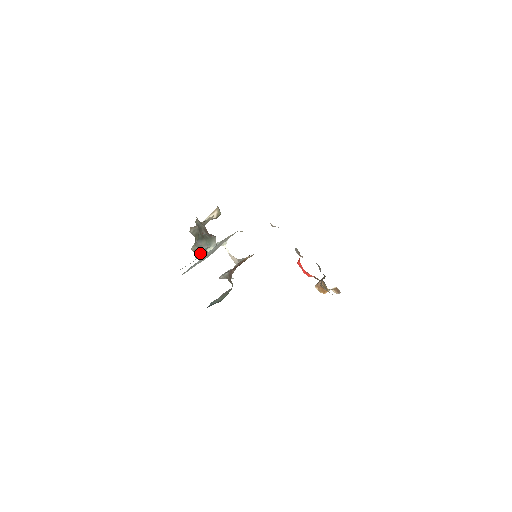
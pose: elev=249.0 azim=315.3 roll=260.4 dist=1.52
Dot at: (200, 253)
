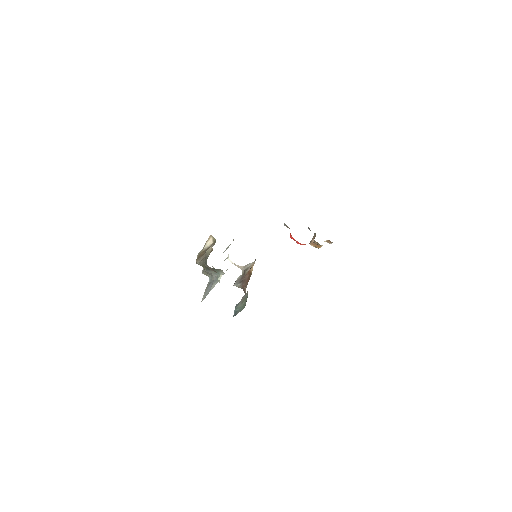
Dot at: (214, 284)
